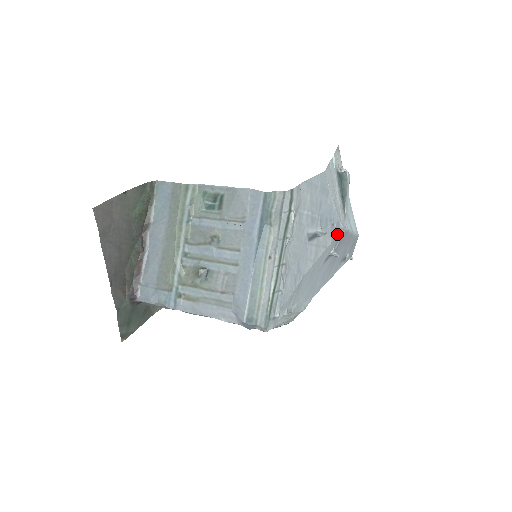
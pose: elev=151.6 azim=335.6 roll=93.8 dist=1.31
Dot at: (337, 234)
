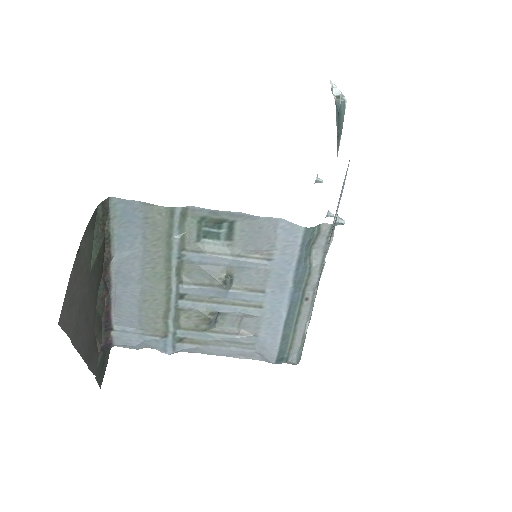
Dot at: occluded
